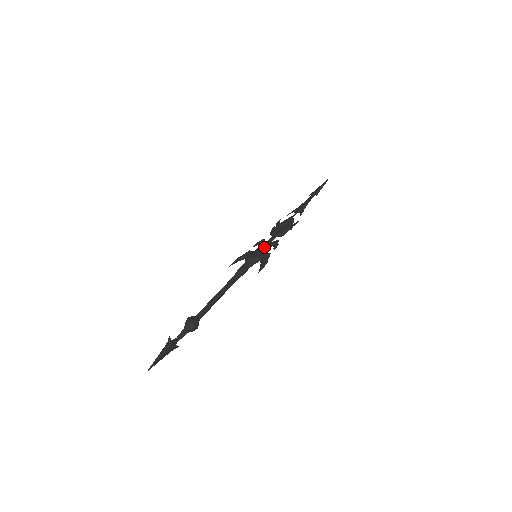
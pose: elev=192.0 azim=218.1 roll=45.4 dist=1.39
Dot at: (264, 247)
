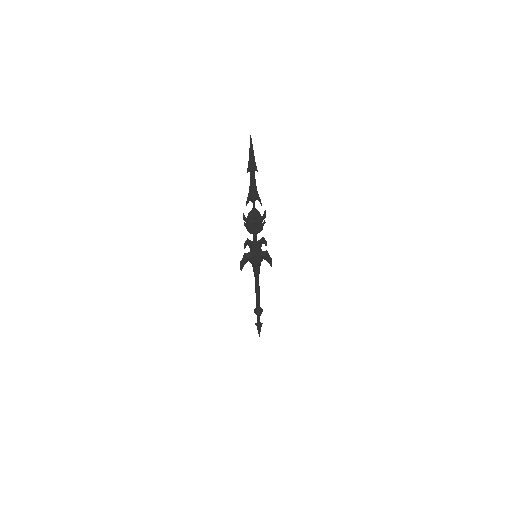
Dot at: (258, 249)
